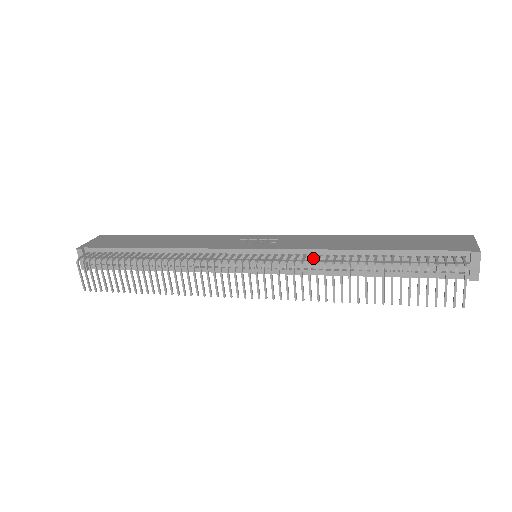
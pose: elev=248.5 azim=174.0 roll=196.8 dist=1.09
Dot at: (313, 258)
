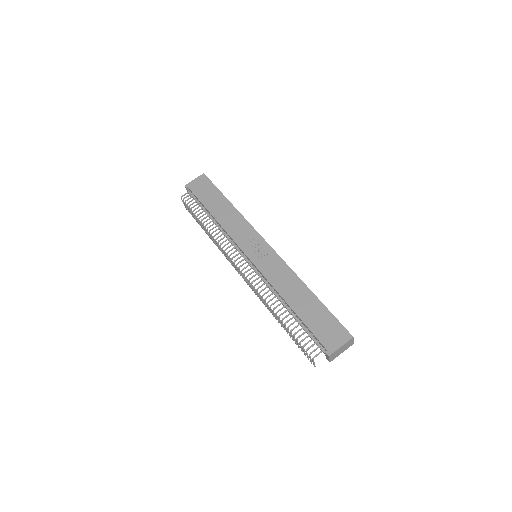
Dot at: (271, 286)
